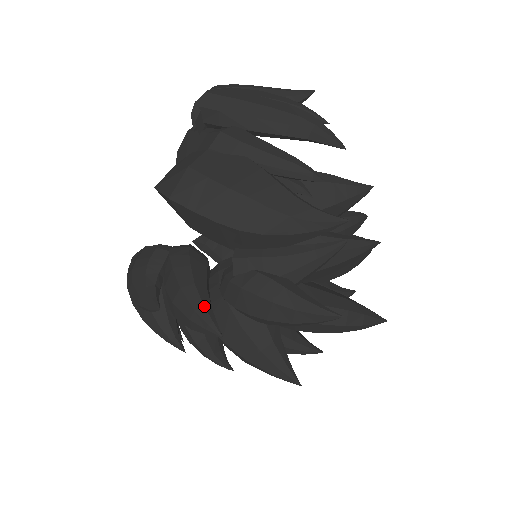
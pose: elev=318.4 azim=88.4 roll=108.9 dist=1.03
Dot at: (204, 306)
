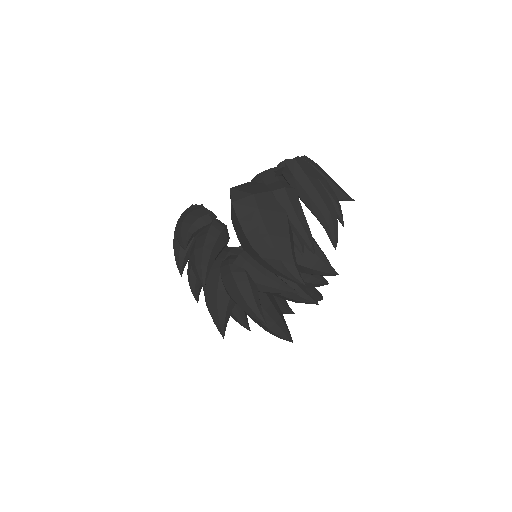
Dot at: (207, 266)
